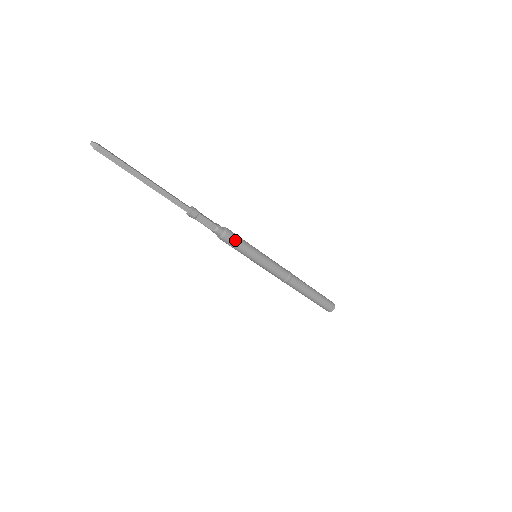
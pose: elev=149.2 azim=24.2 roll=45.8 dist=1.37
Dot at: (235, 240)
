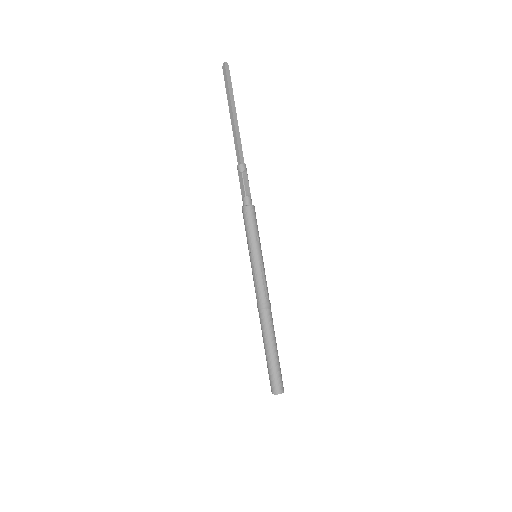
Dot at: (255, 219)
